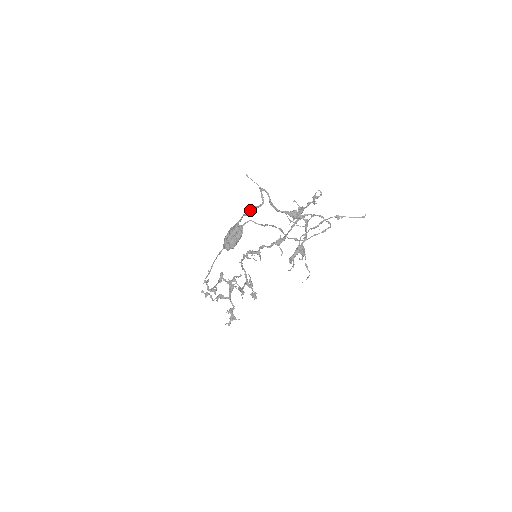
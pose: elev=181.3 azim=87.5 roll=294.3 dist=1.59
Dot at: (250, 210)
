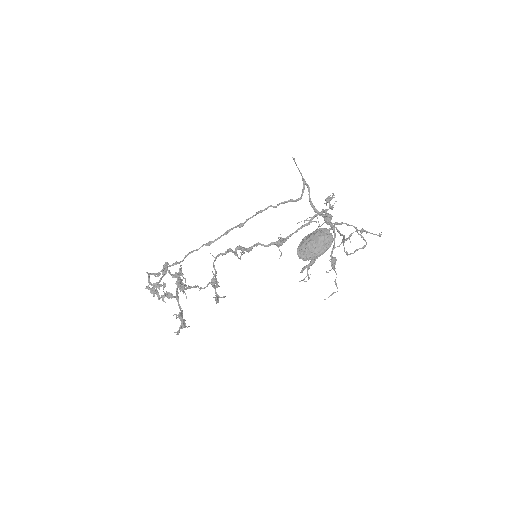
Dot at: (282, 202)
